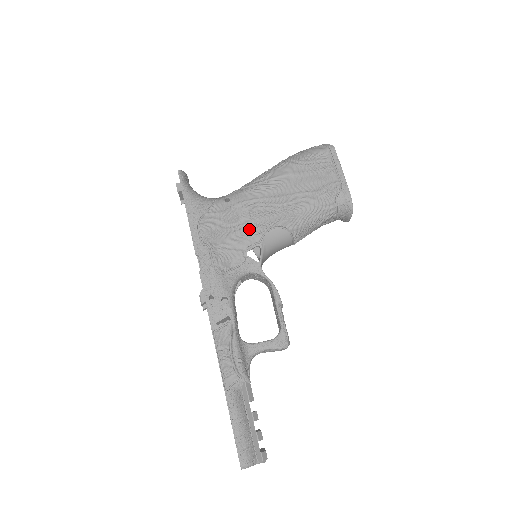
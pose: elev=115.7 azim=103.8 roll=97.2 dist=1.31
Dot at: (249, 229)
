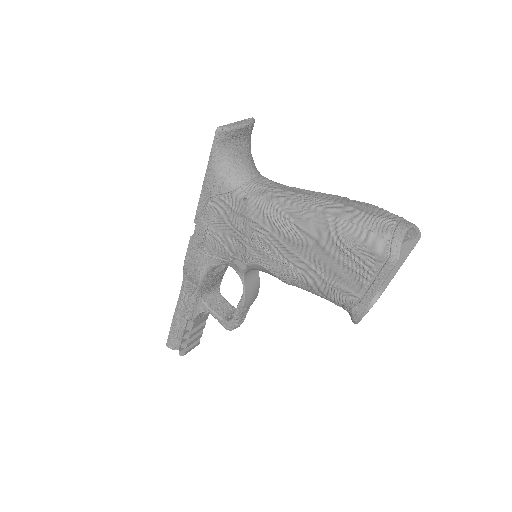
Dot at: (244, 246)
